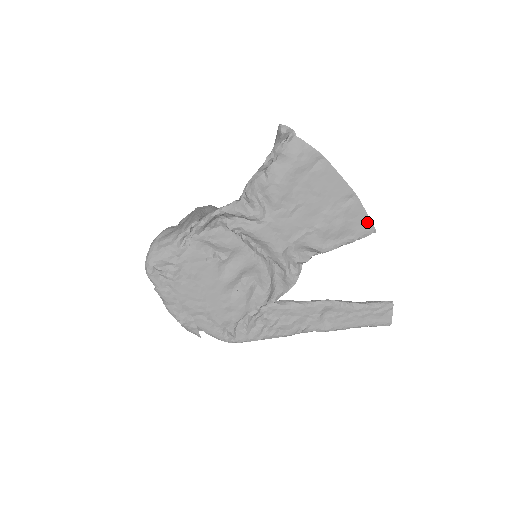
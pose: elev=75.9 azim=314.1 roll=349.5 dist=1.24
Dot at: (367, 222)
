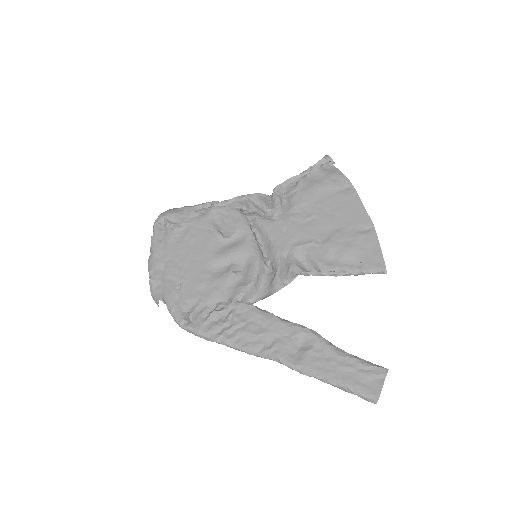
Dot at: (379, 258)
